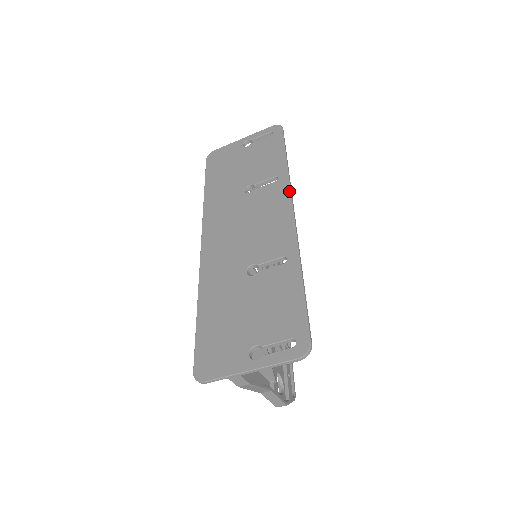
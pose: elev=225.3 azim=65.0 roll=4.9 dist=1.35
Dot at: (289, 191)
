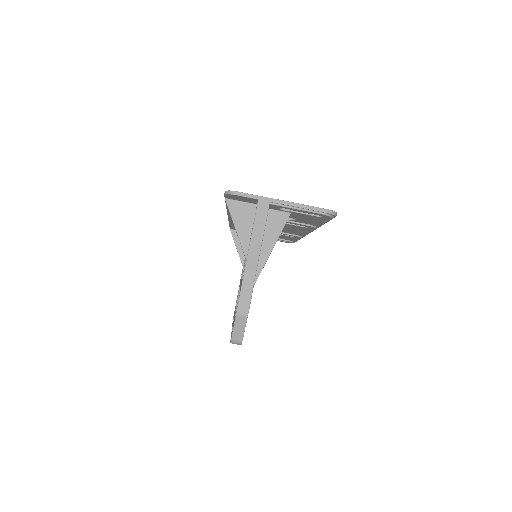
Dot at: occluded
